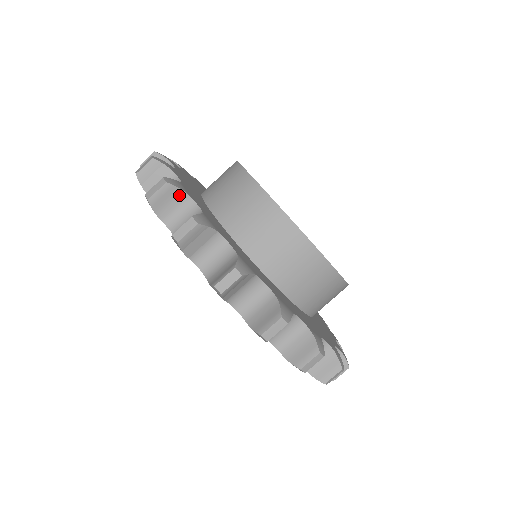
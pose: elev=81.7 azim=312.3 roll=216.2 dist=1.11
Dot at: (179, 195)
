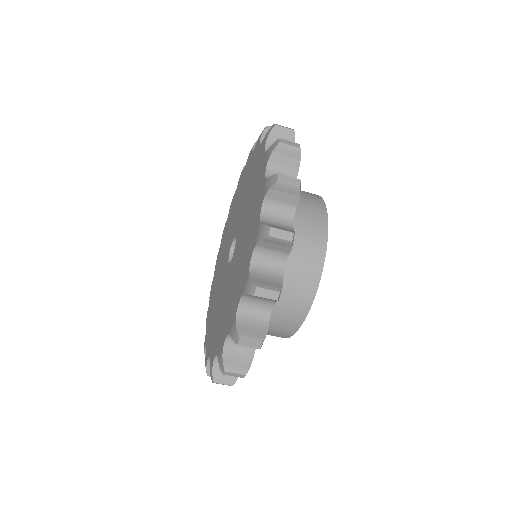
Dot at: (272, 300)
